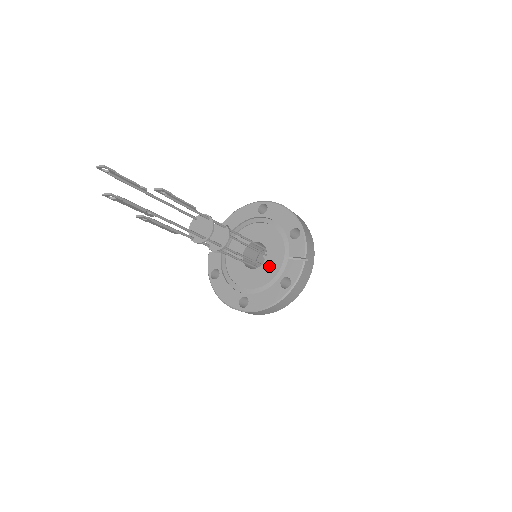
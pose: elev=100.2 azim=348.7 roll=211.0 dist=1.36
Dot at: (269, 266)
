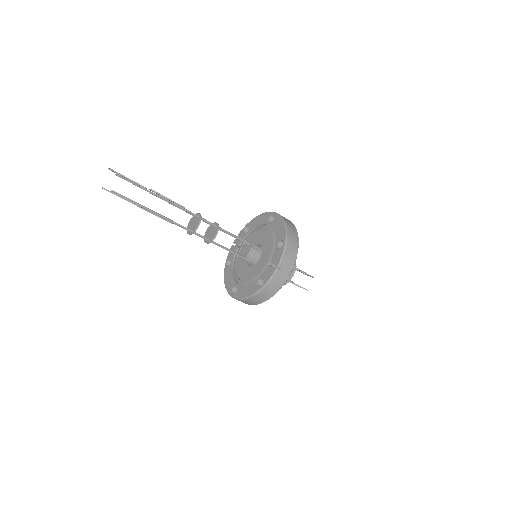
Dot at: (258, 266)
